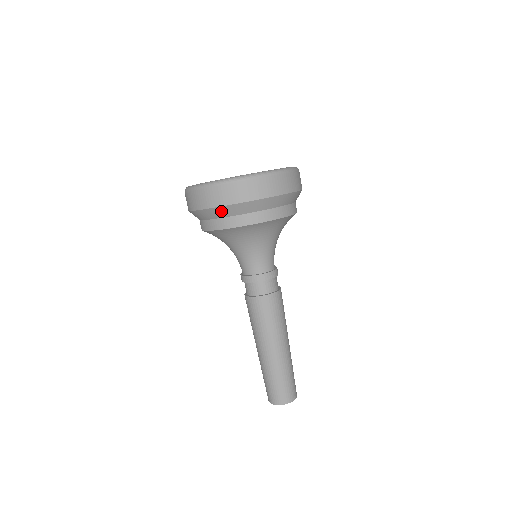
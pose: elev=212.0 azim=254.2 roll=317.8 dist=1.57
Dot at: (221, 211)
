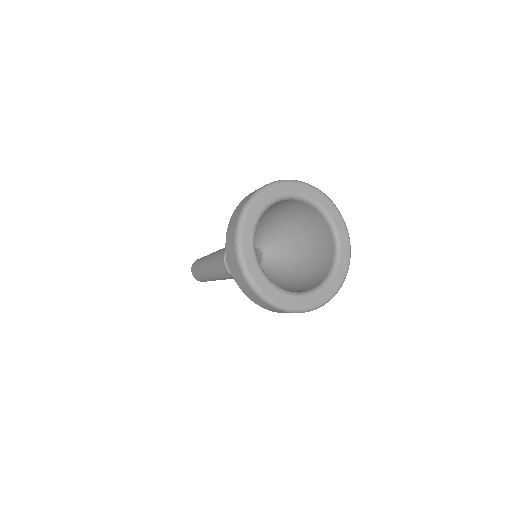
Dot at: occluded
